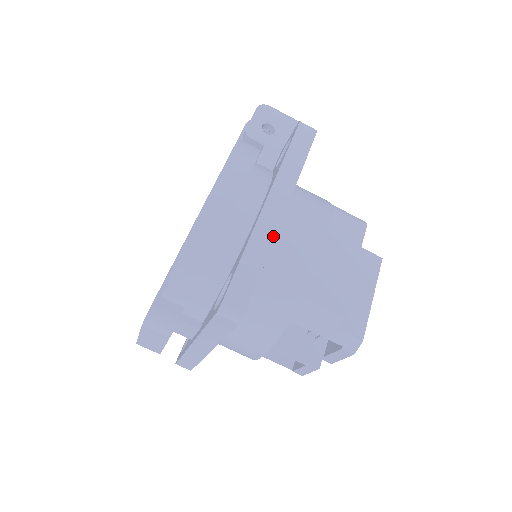
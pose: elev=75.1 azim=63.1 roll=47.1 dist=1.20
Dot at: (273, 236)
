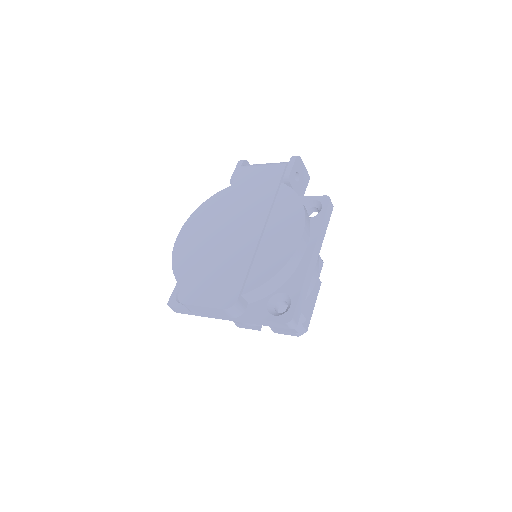
Dot at: (311, 278)
